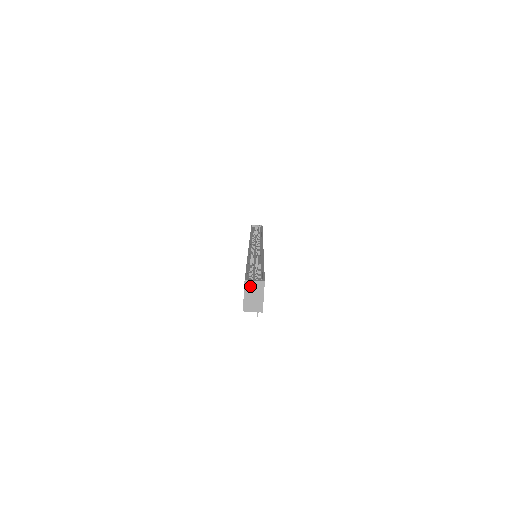
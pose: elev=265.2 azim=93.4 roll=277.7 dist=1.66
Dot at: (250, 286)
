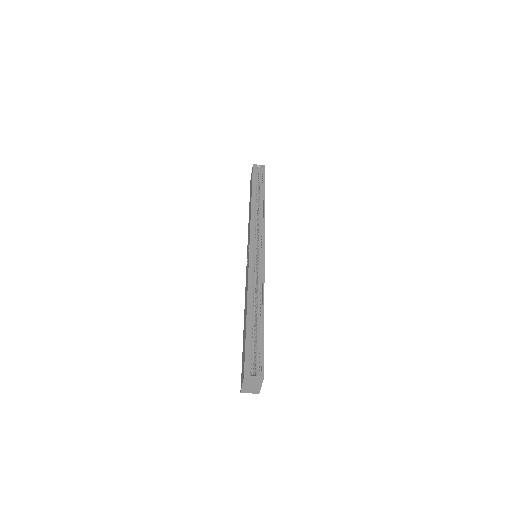
Dot at: (249, 380)
